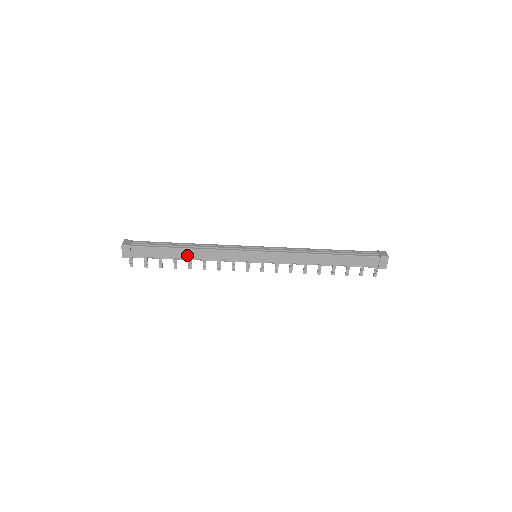
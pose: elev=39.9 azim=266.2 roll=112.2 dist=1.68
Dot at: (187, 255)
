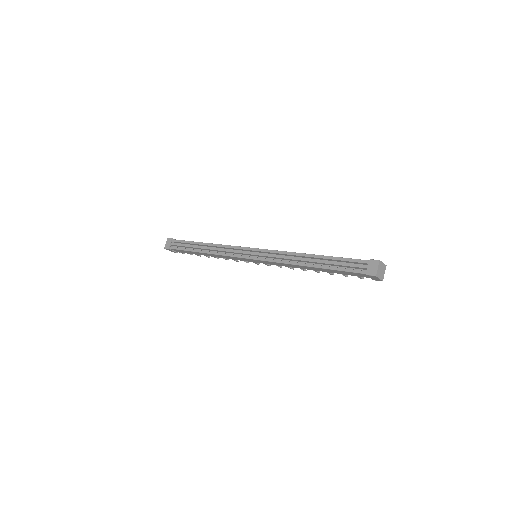
Dot at: (206, 255)
